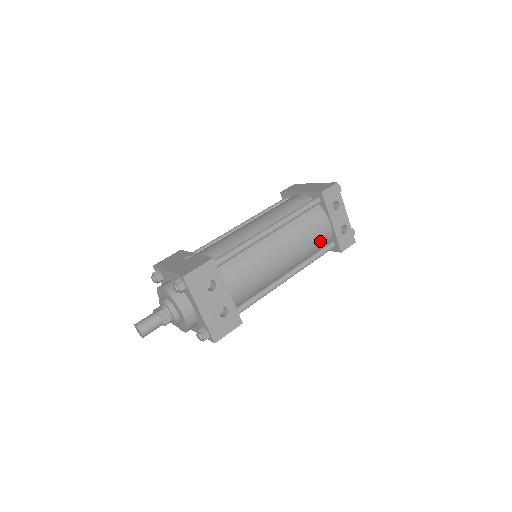
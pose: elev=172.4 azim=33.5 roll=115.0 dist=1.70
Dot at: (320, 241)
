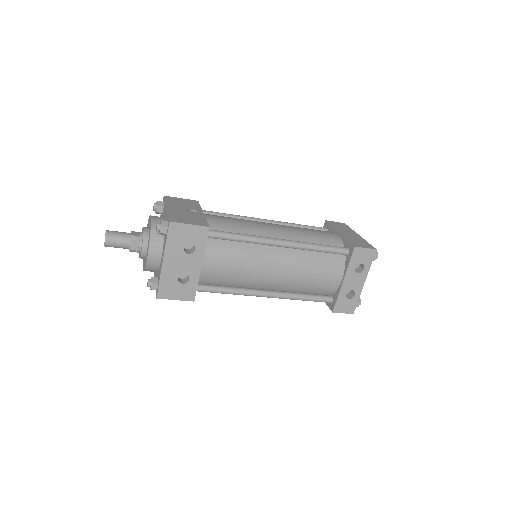
Dot at: (321, 287)
